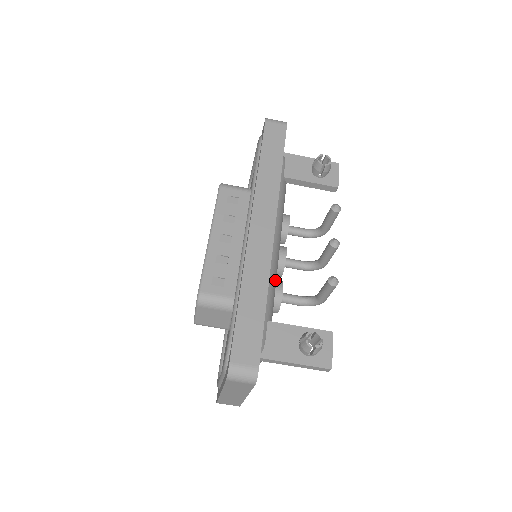
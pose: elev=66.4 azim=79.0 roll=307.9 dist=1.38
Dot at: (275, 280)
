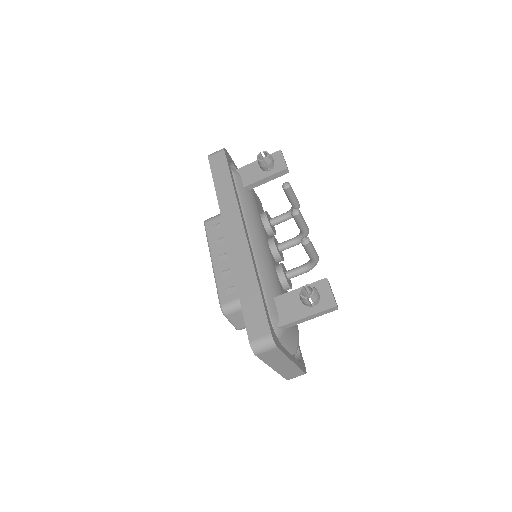
Dot at: (270, 265)
